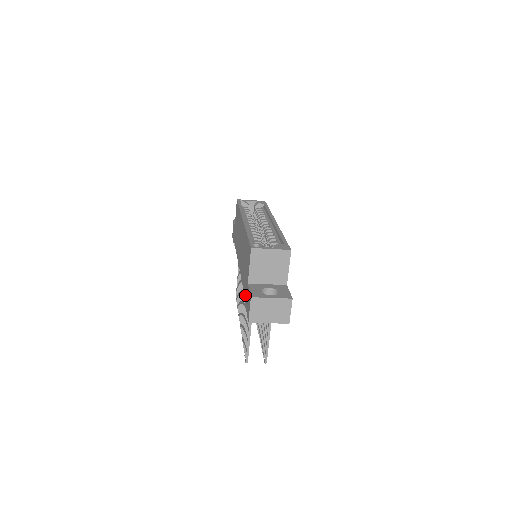
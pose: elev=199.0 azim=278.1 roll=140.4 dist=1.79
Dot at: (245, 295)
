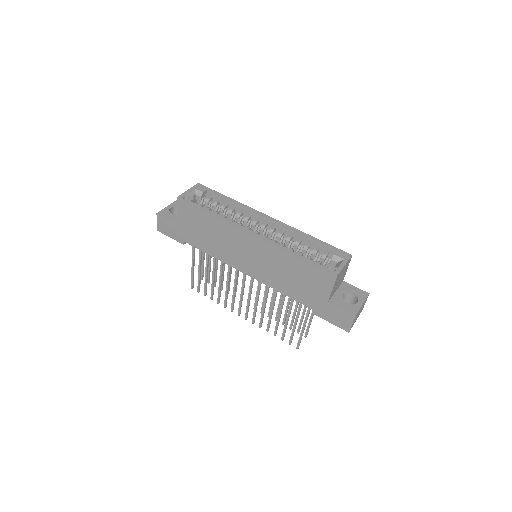
Dot at: (316, 309)
